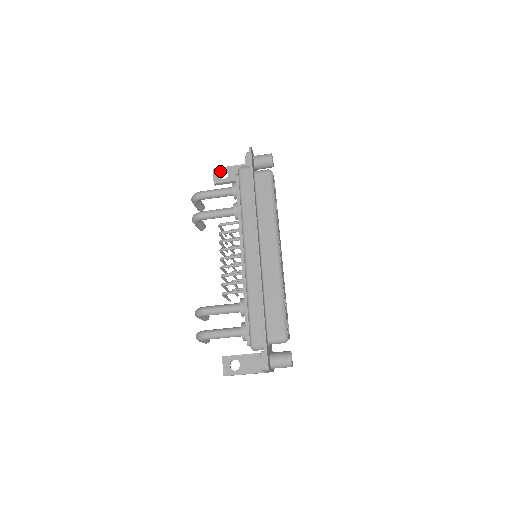
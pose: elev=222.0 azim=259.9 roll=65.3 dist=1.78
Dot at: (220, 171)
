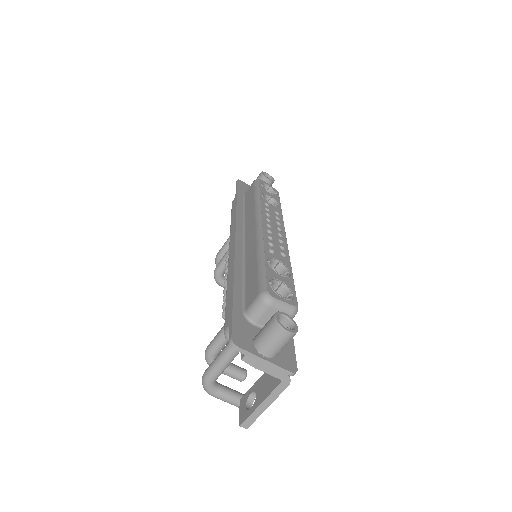
Dot at: occluded
